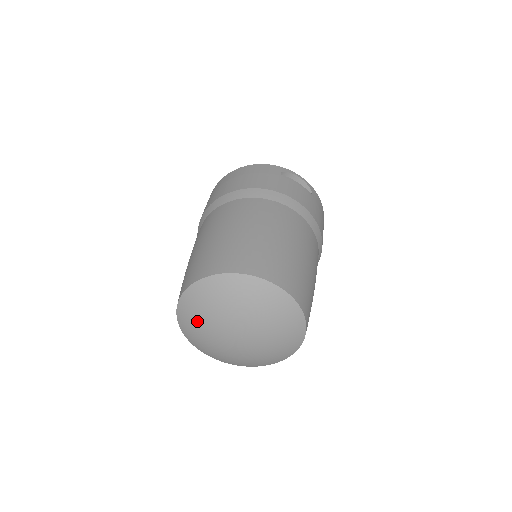
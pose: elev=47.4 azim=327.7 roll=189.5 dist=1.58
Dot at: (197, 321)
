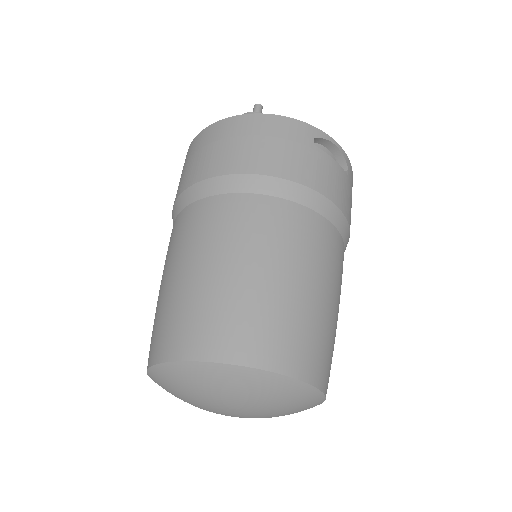
Dot at: (178, 391)
